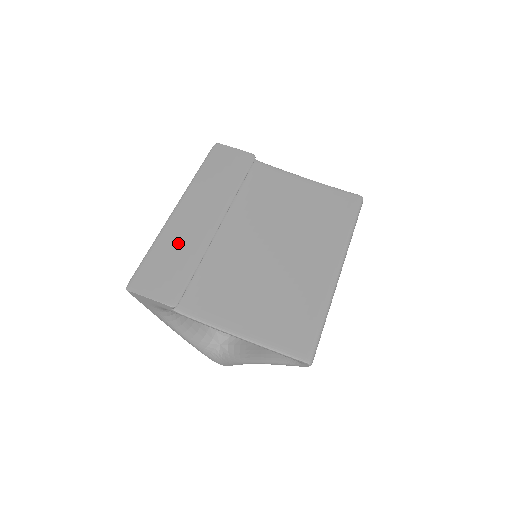
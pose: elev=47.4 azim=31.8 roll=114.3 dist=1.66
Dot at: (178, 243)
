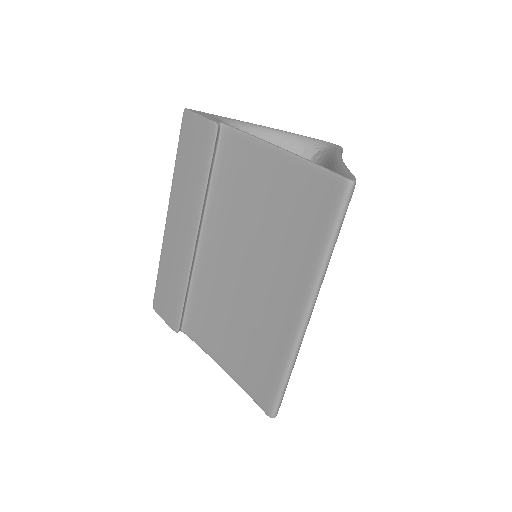
Dot at: (171, 265)
